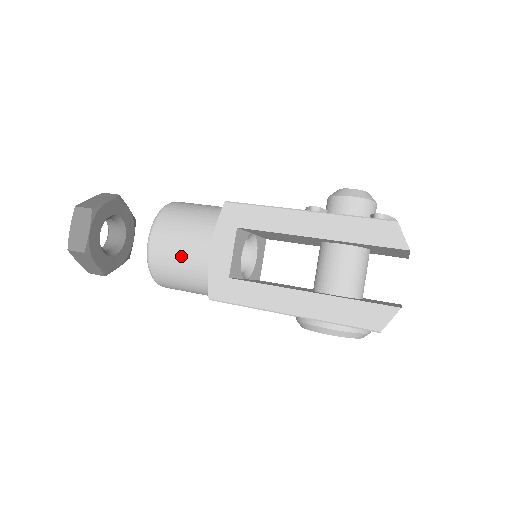
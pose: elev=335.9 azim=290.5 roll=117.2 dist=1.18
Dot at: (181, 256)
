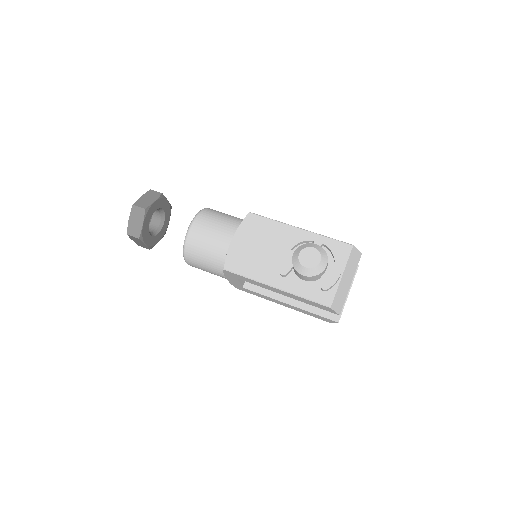
Dot at: occluded
